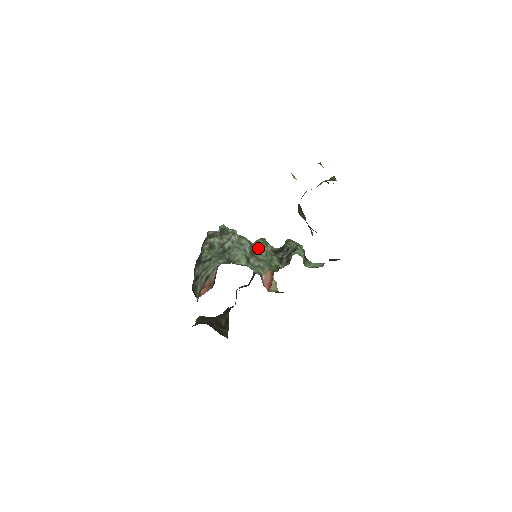
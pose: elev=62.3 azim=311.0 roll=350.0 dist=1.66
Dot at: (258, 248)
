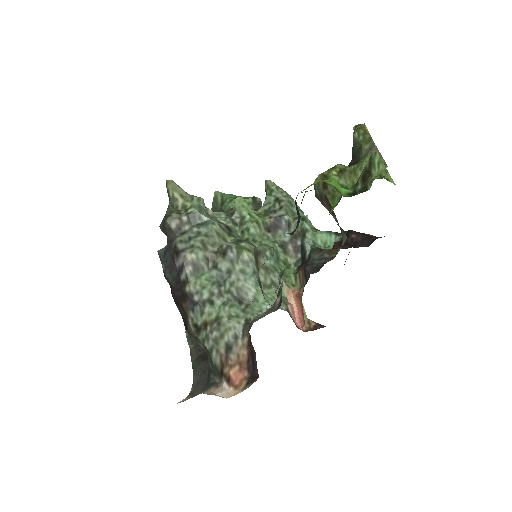
Dot at: (250, 234)
